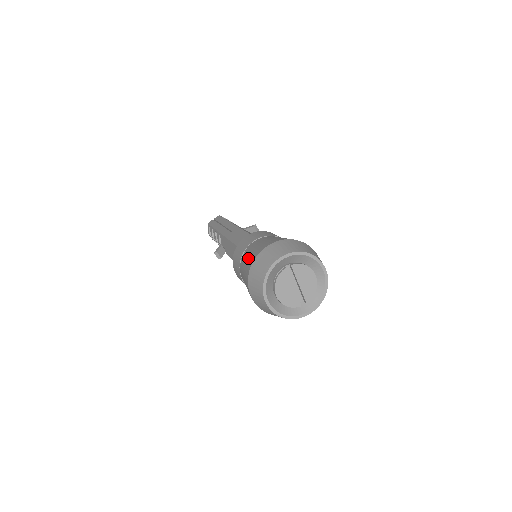
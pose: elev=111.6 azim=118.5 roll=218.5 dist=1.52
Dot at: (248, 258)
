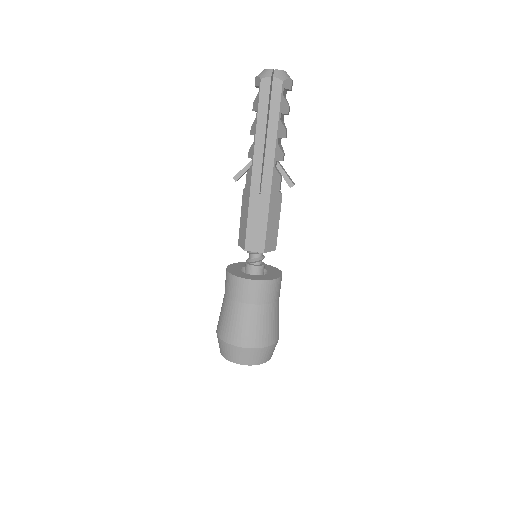
Dot at: (230, 325)
